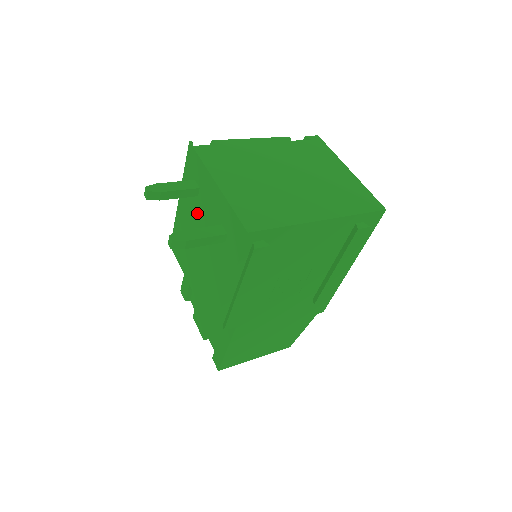
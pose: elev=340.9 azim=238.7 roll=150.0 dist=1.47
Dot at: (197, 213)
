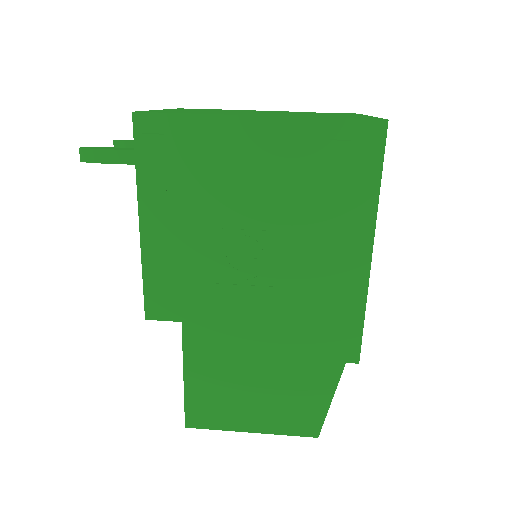
Dot at: occluded
